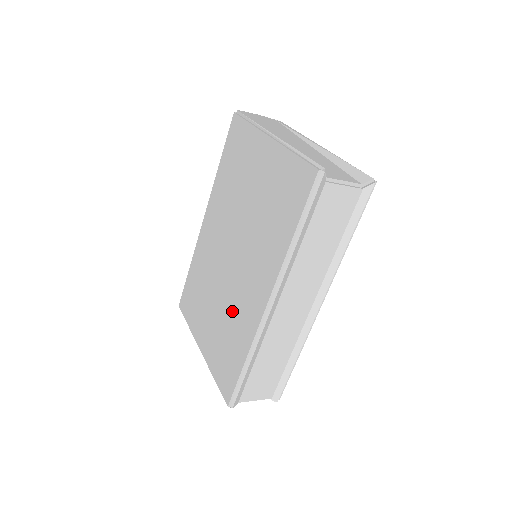
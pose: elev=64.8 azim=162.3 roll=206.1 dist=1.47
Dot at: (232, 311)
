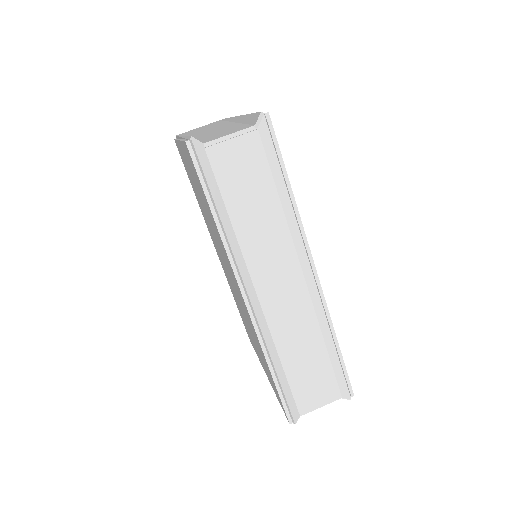
Dot at: (248, 322)
